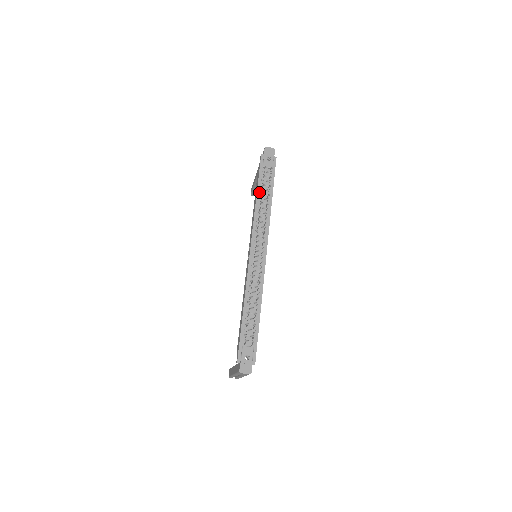
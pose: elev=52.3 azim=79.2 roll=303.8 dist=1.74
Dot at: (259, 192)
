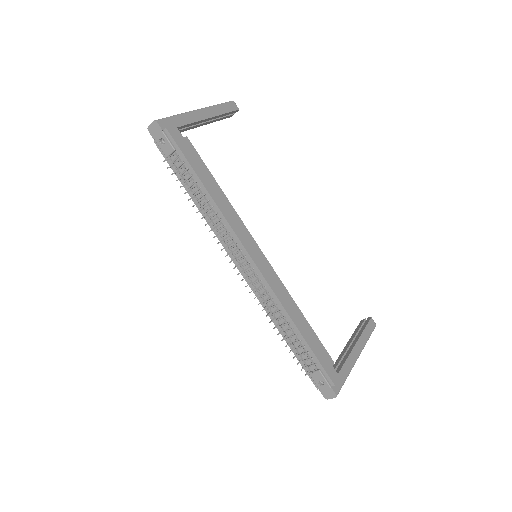
Dot at: (190, 193)
